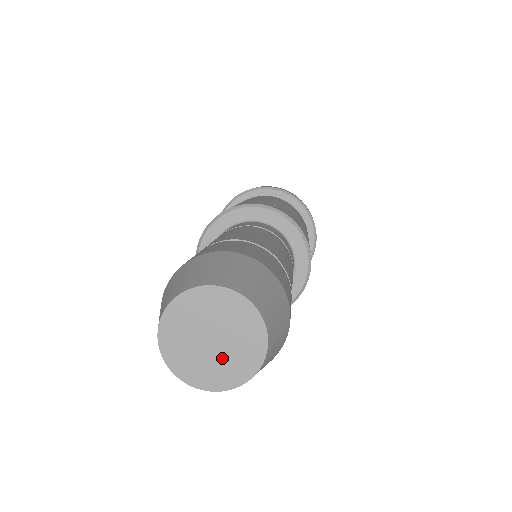
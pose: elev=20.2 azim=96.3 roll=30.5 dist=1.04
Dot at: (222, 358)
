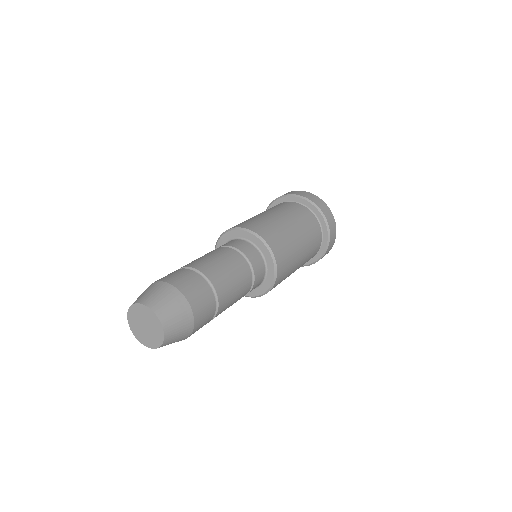
Dot at: (151, 334)
